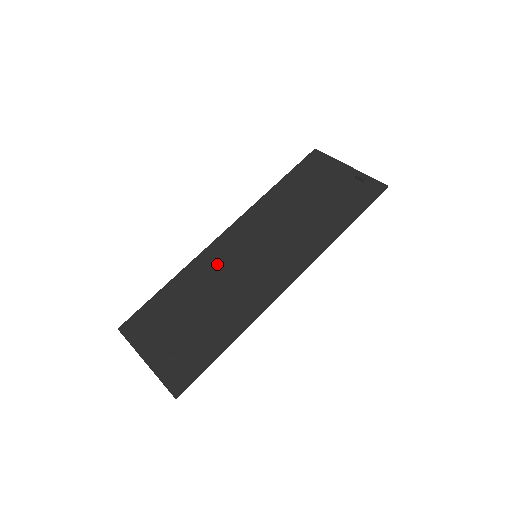
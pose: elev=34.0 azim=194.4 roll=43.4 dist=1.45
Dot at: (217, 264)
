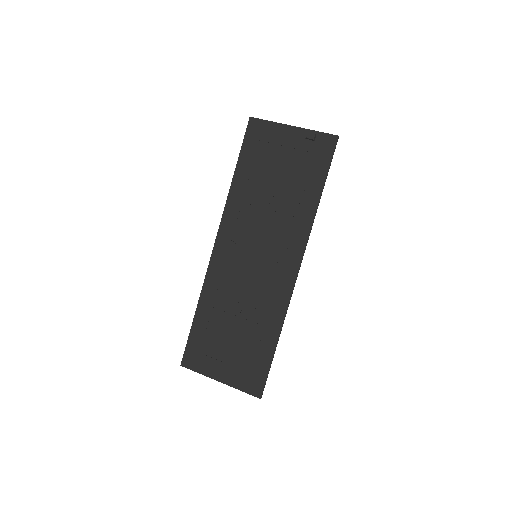
Dot at: (227, 277)
